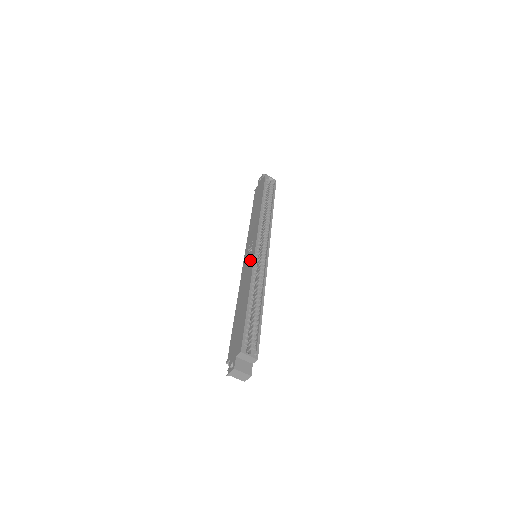
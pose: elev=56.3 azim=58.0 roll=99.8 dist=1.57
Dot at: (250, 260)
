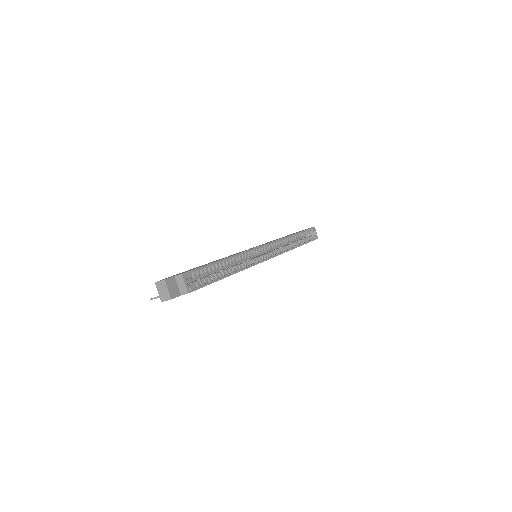
Dot at: occluded
